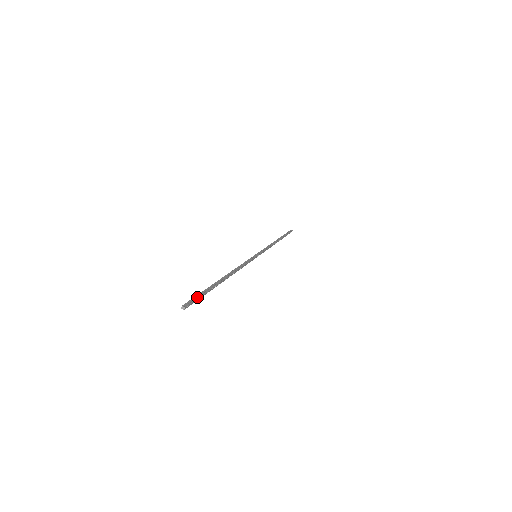
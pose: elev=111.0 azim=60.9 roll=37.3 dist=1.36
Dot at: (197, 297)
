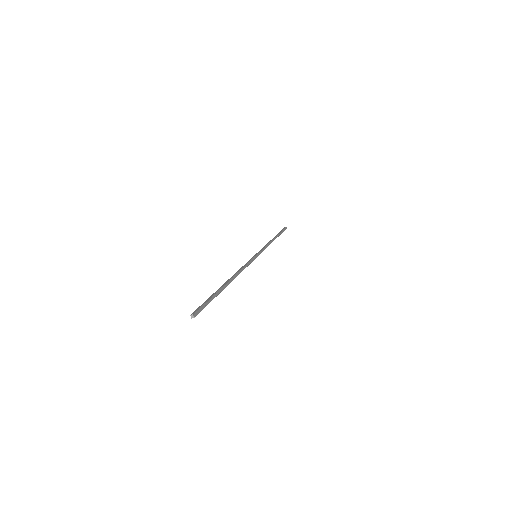
Dot at: (206, 305)
